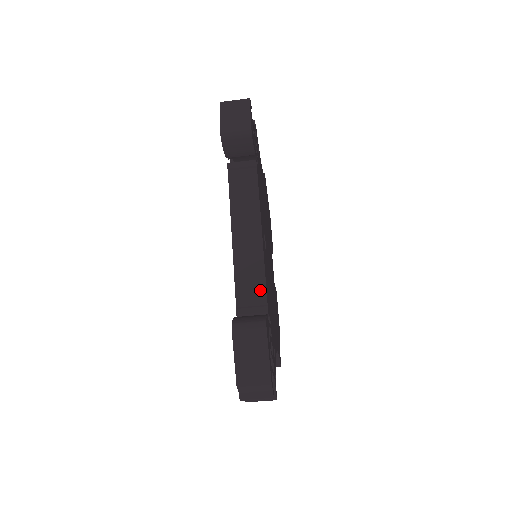
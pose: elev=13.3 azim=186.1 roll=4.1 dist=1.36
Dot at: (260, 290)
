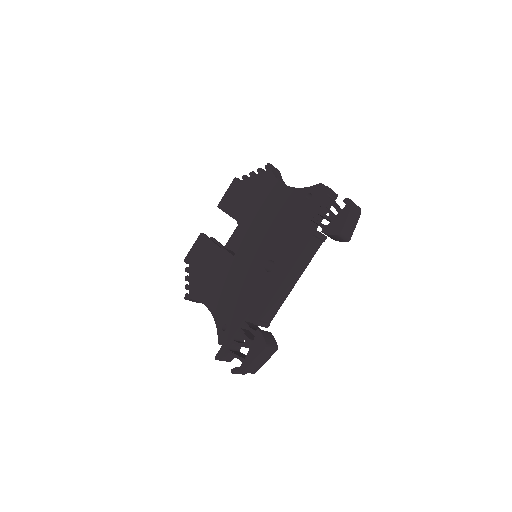
Dot at: (273, 314)
